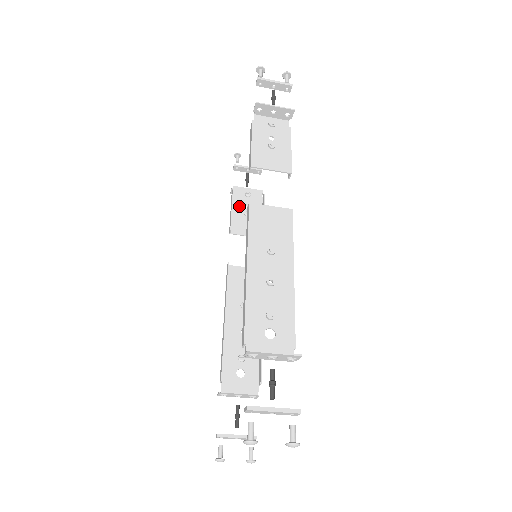
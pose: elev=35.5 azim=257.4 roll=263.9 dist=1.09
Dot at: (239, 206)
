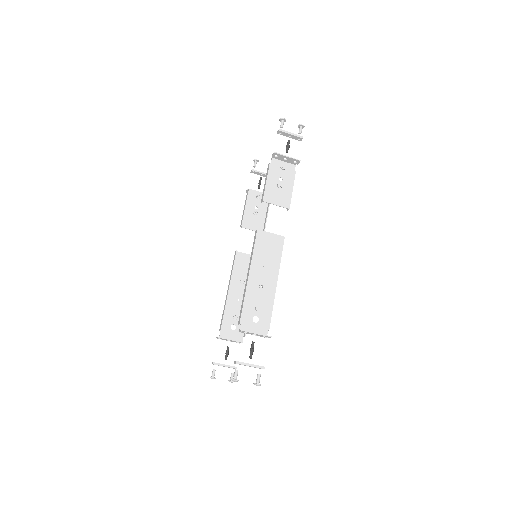
Dot at: (250, 206)
